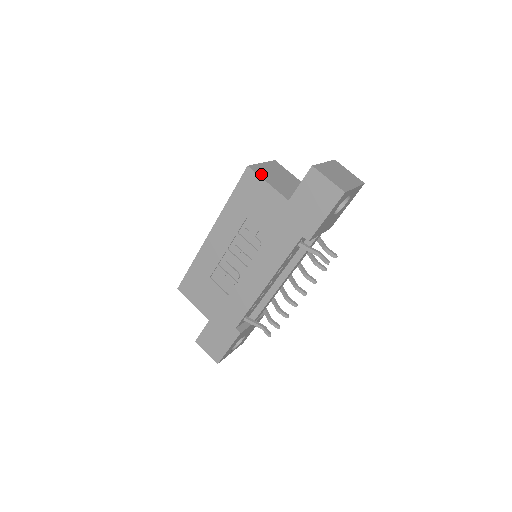
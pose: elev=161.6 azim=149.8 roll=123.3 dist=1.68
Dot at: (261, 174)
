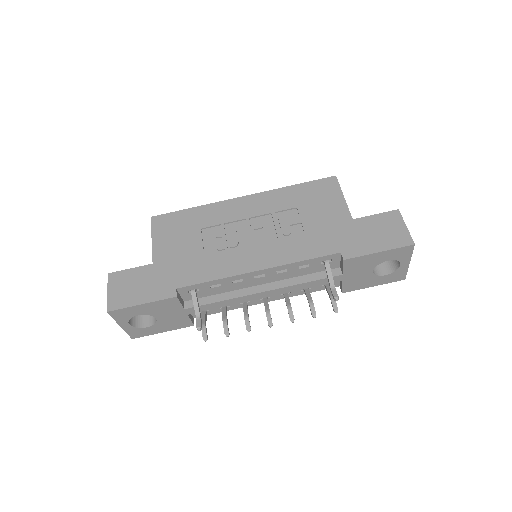
Dot at: occluded
